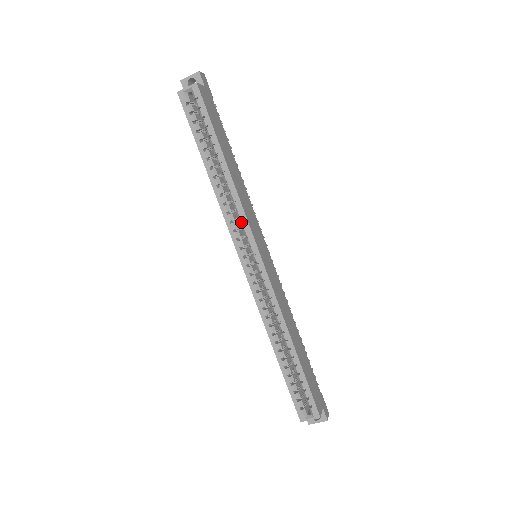
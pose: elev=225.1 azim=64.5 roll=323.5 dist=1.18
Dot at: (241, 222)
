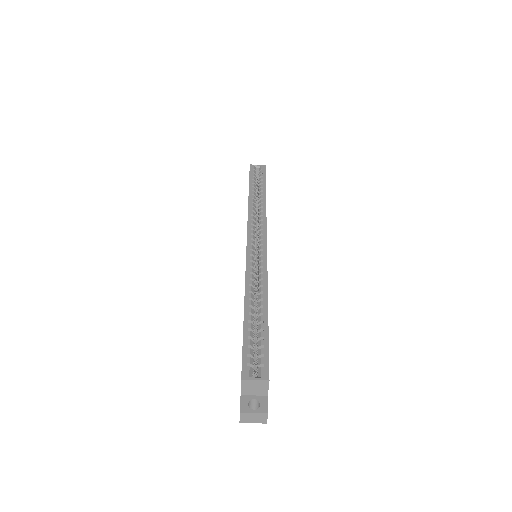
Dot at: (260, 222)
